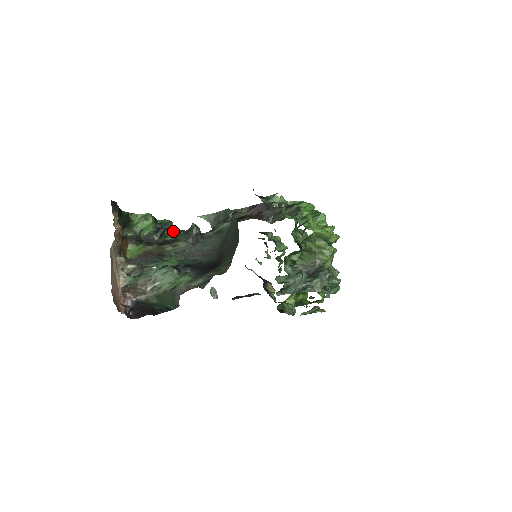
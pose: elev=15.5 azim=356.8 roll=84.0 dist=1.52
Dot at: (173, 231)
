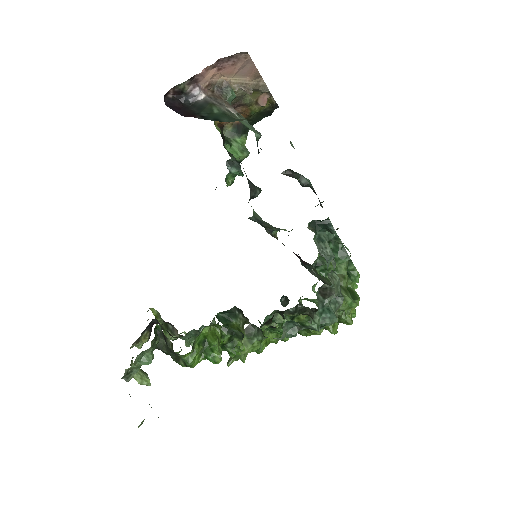
Dot at: (227, 183)
